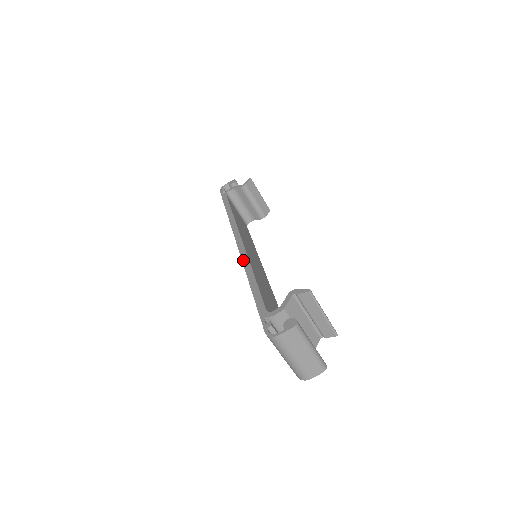
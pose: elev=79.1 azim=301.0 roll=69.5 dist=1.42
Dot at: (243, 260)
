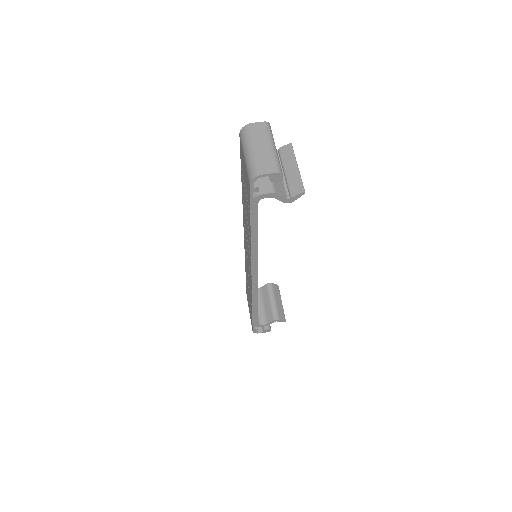
Dot at: occluded
